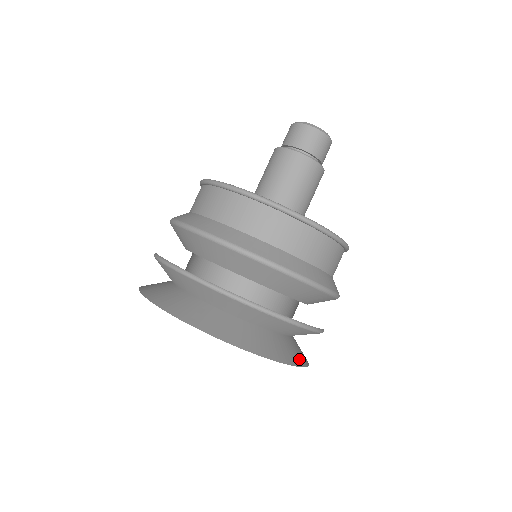
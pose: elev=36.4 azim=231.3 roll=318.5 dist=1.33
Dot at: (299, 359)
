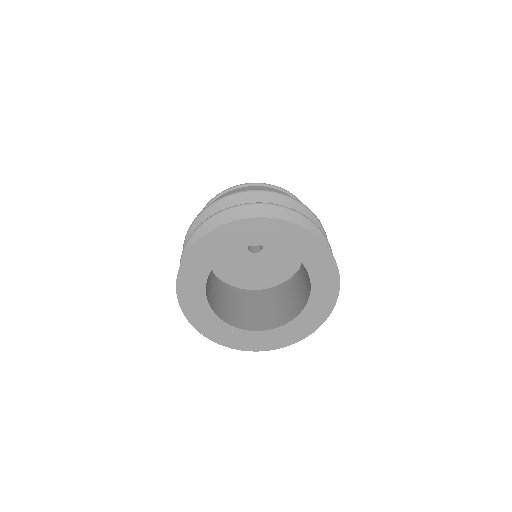
Dot at: (315, 241)
